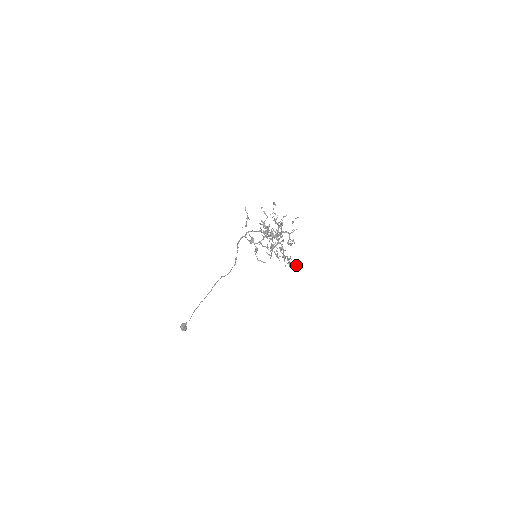
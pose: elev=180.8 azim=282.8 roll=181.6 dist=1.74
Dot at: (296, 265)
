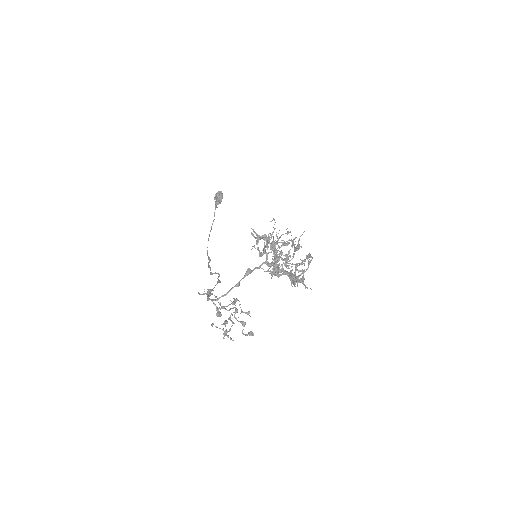
Dot at: (307, 288)
